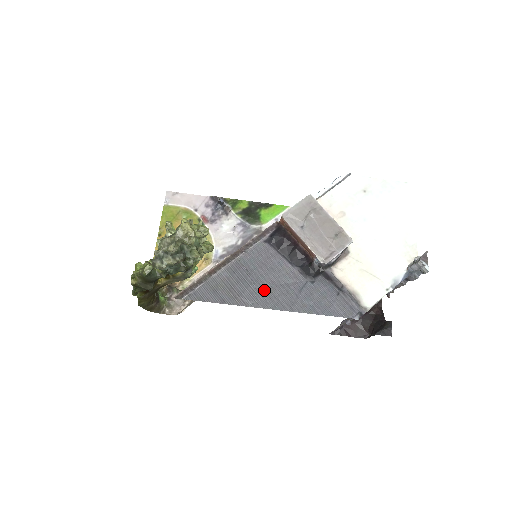
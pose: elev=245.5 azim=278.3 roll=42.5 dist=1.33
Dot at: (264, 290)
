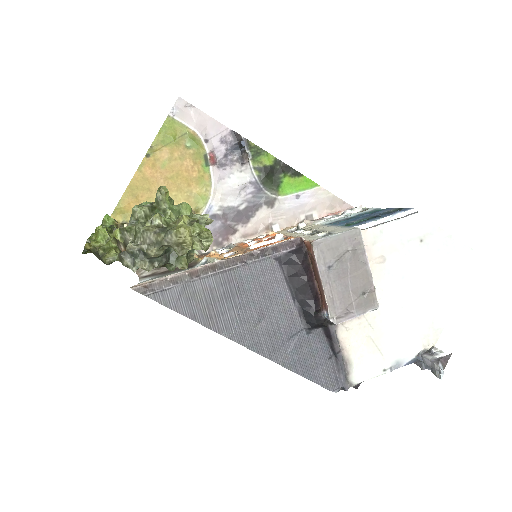
Dot at: (248, 321)
